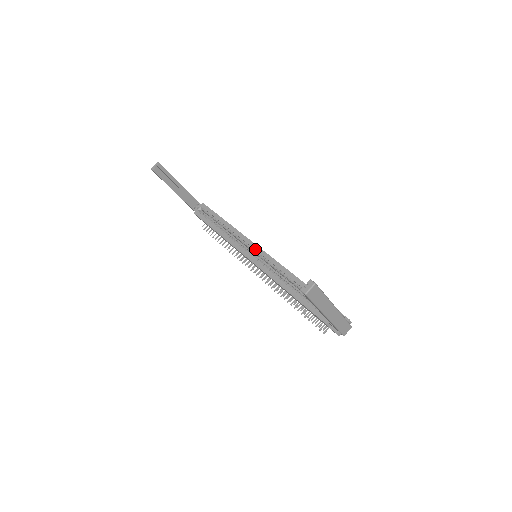
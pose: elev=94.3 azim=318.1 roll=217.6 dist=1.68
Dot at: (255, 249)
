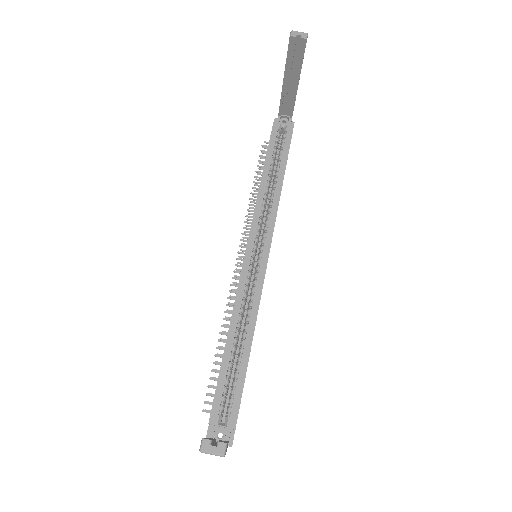
Dot at: (264, 250)
